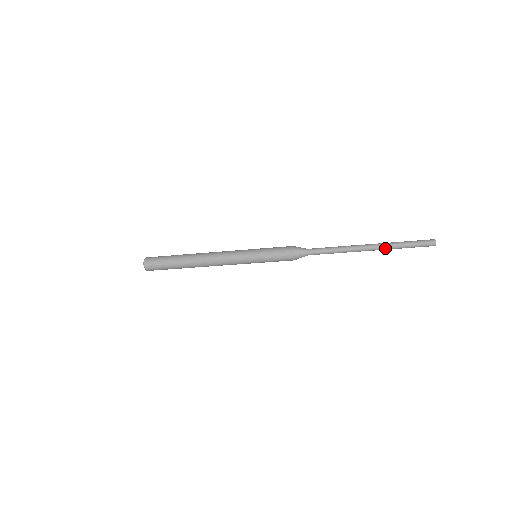
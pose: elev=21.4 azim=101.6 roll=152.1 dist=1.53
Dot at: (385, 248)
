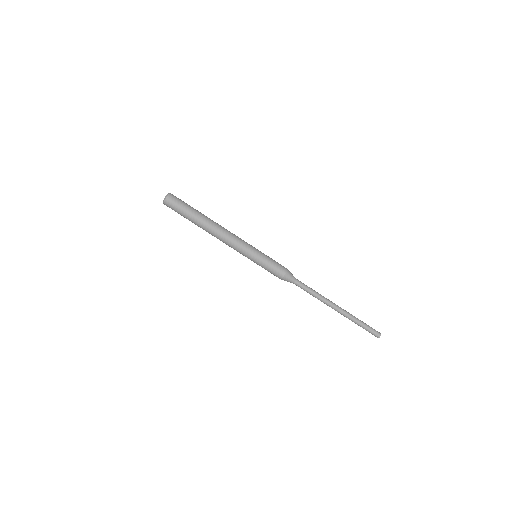
Dot at: (349, 314)
